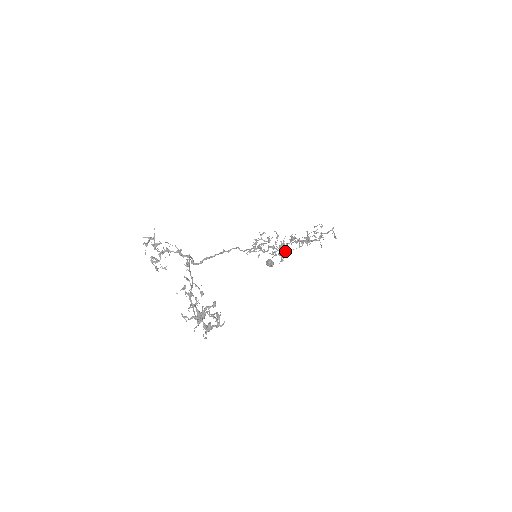
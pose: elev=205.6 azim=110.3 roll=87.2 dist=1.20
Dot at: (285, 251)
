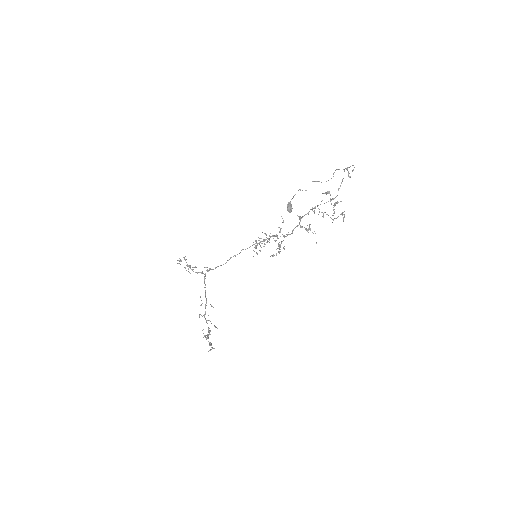
Dot at: occluded
